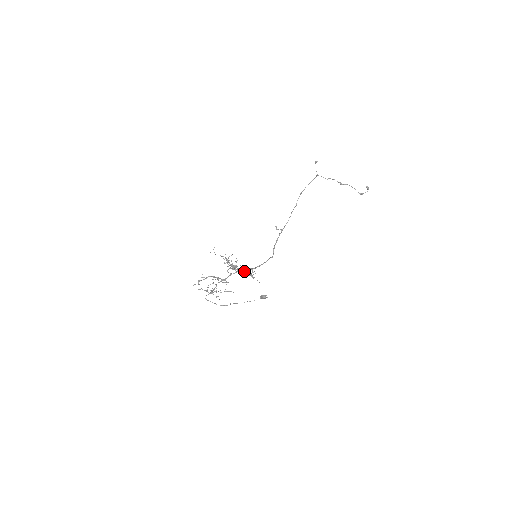
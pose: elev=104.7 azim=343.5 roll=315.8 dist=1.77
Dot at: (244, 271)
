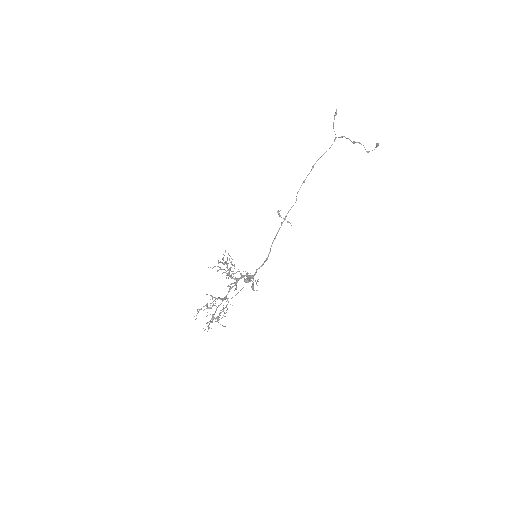
Dot at: (241, 274)
